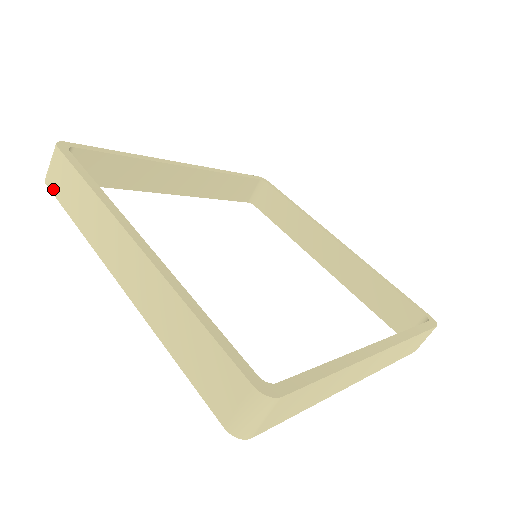
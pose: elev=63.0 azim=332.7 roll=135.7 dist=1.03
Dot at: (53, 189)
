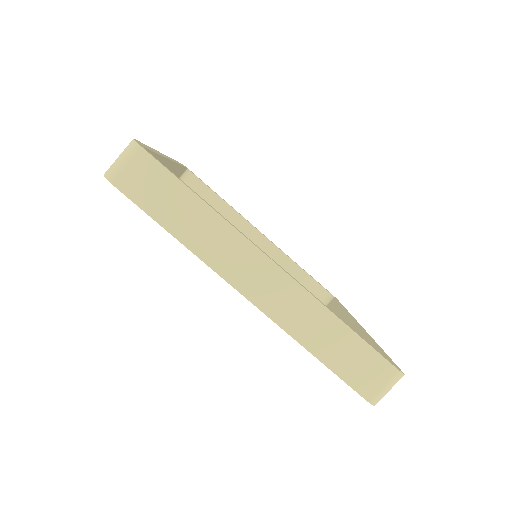
Dot at: (131, 194)
